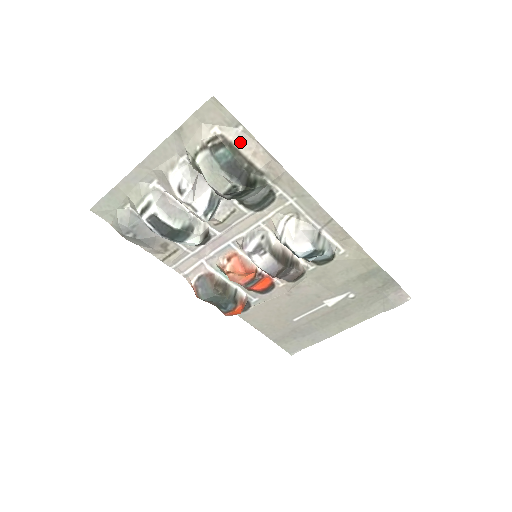
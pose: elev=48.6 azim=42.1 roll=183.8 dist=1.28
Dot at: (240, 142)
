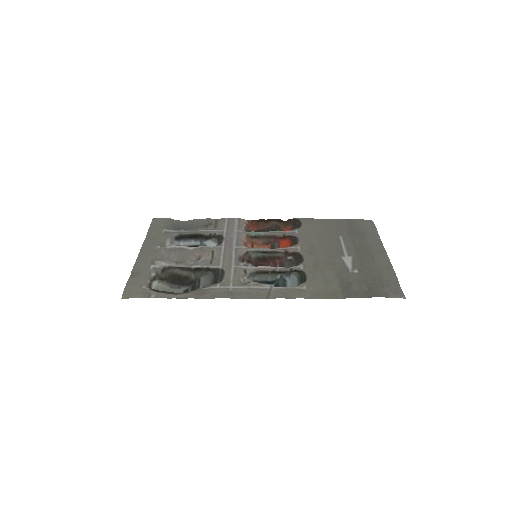
Dot at: (161, 294)
